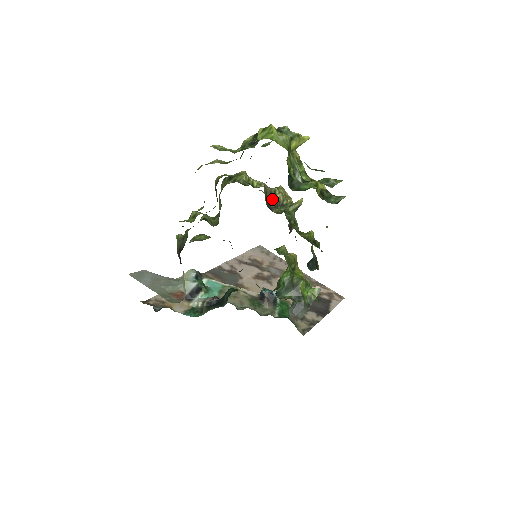
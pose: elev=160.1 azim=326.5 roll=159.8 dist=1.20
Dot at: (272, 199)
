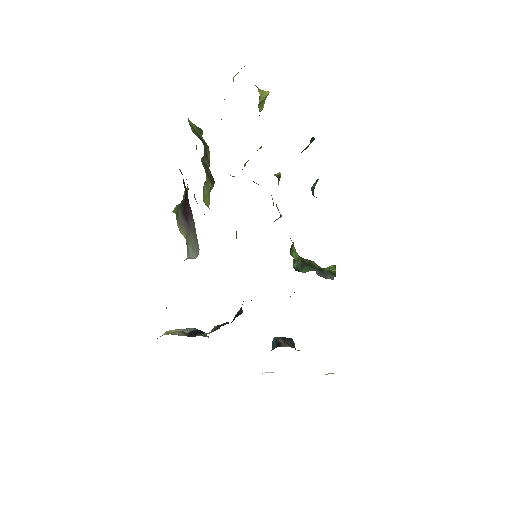
Dot at: (254, 182)
